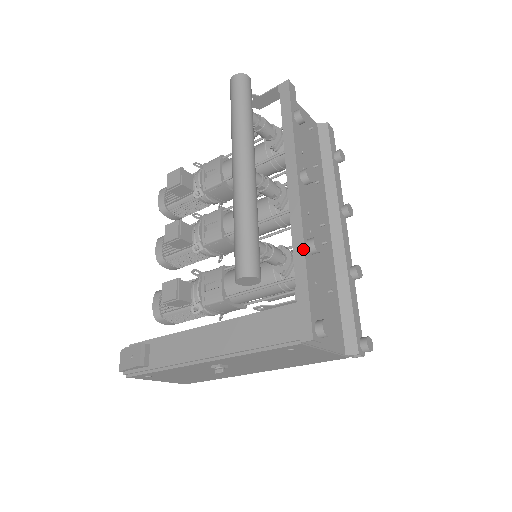
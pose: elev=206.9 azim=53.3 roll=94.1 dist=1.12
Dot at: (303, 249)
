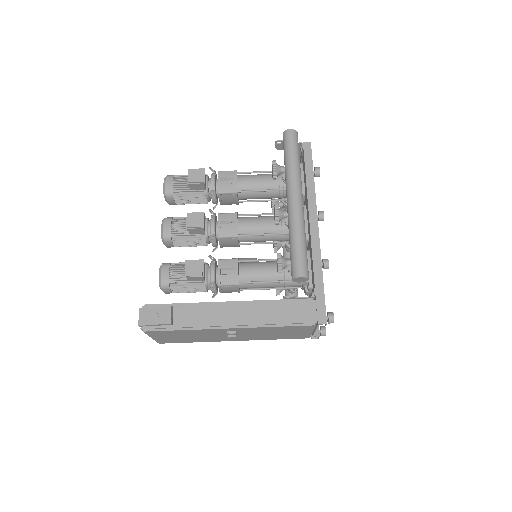
Dot at: (321, 265)
